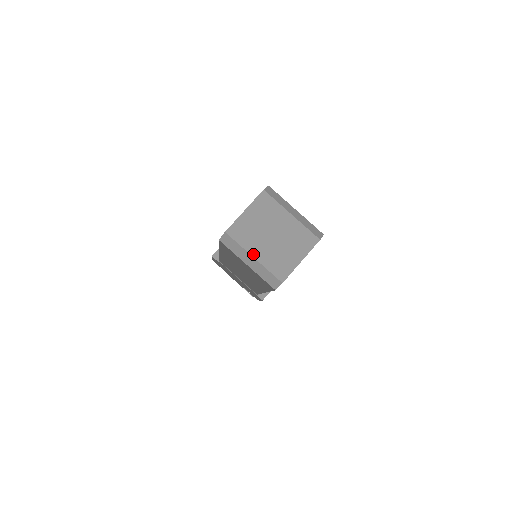
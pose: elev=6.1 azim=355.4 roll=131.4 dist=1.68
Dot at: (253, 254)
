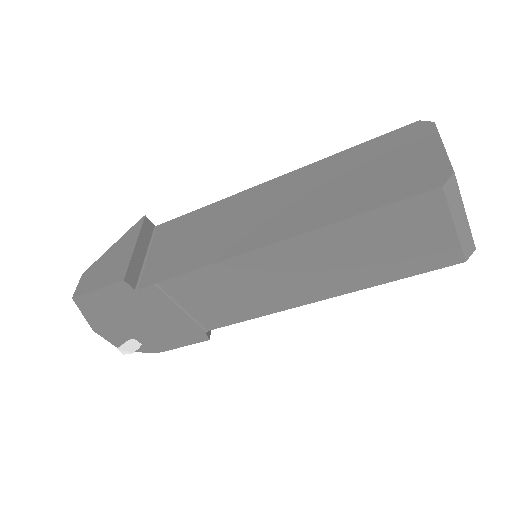
Dot at: (464, 209)
